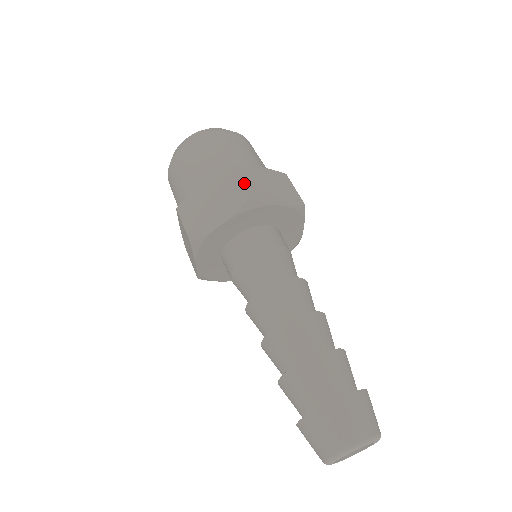
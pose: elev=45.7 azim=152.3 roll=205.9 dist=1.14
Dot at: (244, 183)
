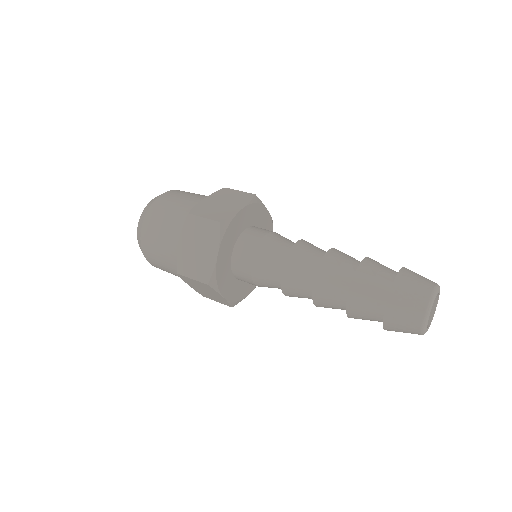
Dot at: (193, 275)
